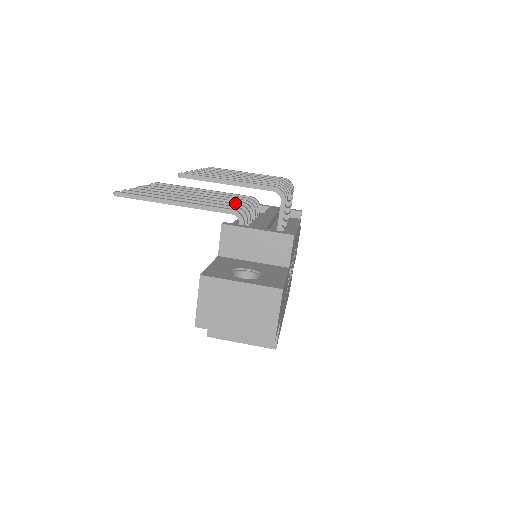
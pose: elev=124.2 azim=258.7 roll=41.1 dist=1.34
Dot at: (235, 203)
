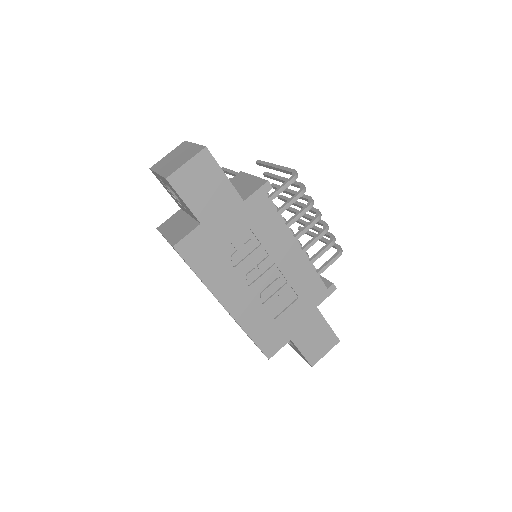
Dot at: occluded
